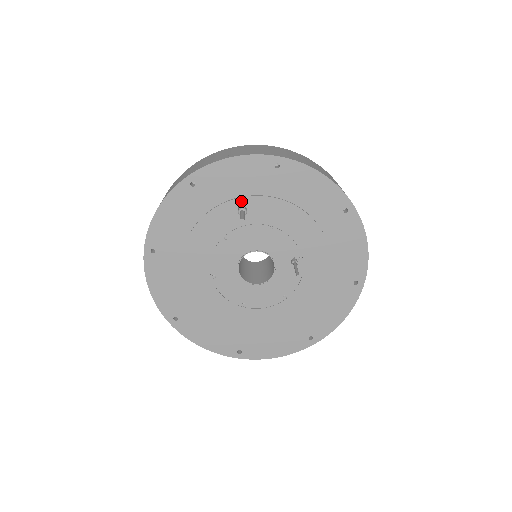
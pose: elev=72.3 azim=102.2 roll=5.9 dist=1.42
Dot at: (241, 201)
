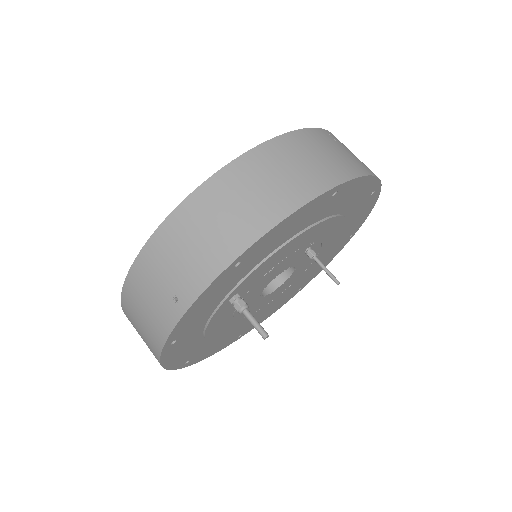
Dot at: (228, 299)
